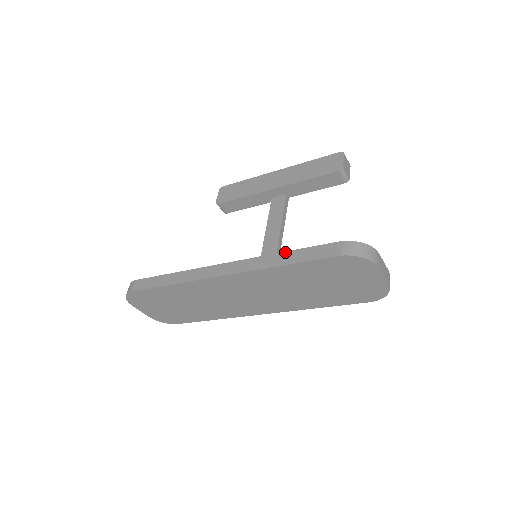
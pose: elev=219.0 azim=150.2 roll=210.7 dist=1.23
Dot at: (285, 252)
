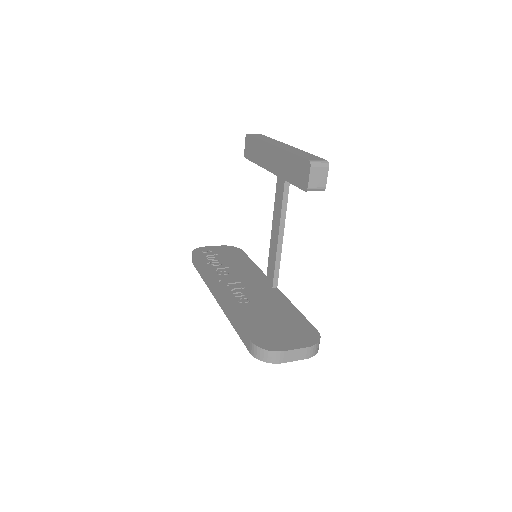
Dot at: (234, 317)
